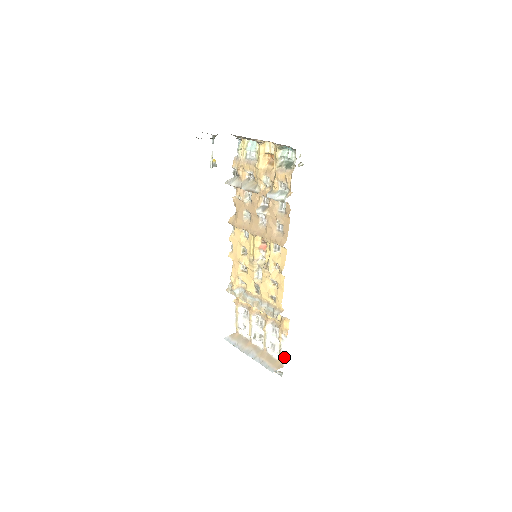
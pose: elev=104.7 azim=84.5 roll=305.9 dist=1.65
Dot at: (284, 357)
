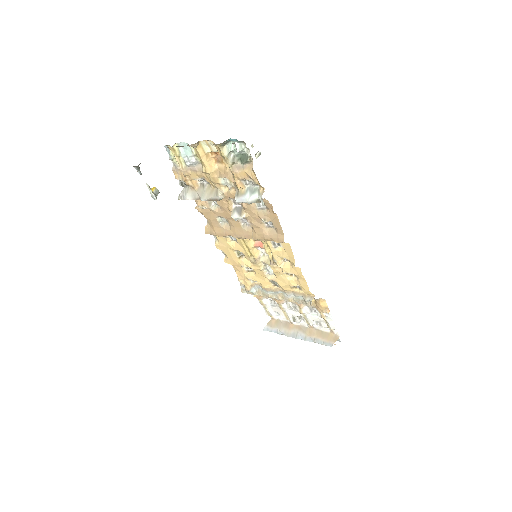
Dot at: (335, 328)
